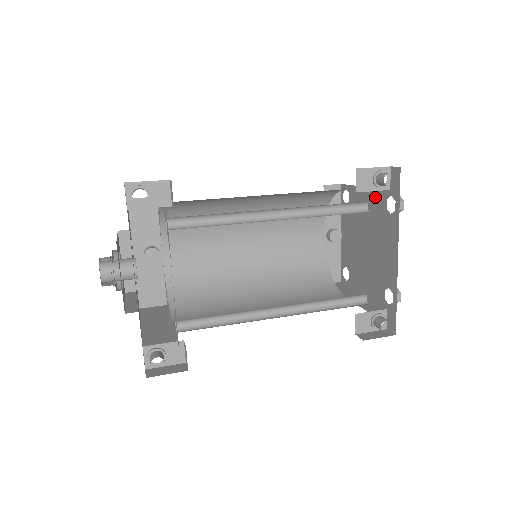
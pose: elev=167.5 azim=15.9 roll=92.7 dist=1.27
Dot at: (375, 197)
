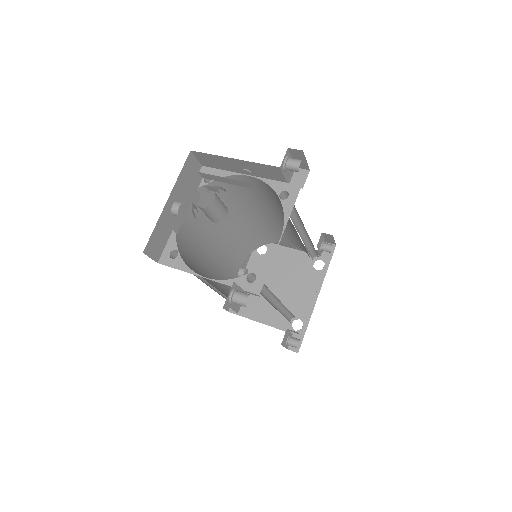
Dot at: (302, 257)
